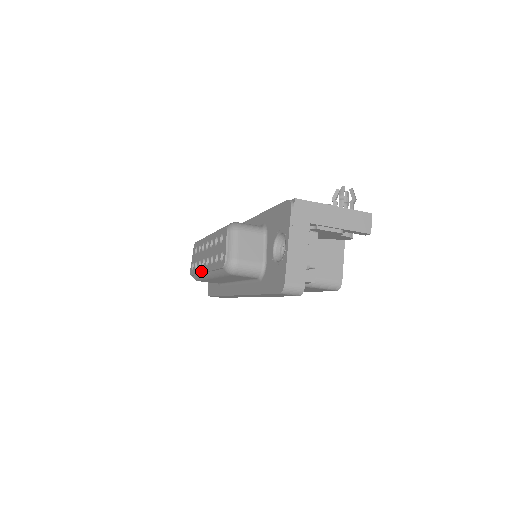
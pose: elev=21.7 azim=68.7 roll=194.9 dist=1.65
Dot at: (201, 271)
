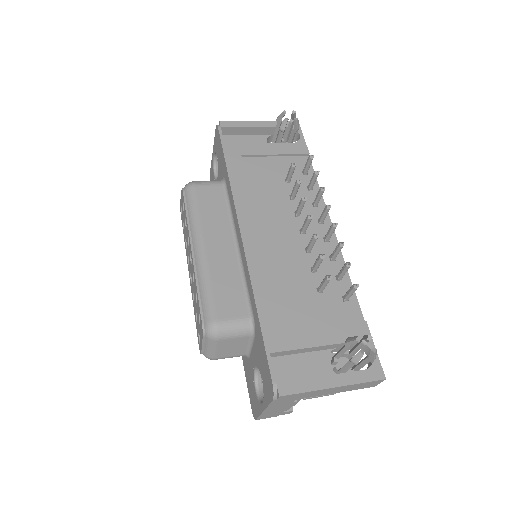
Dot at: (187, 261)
